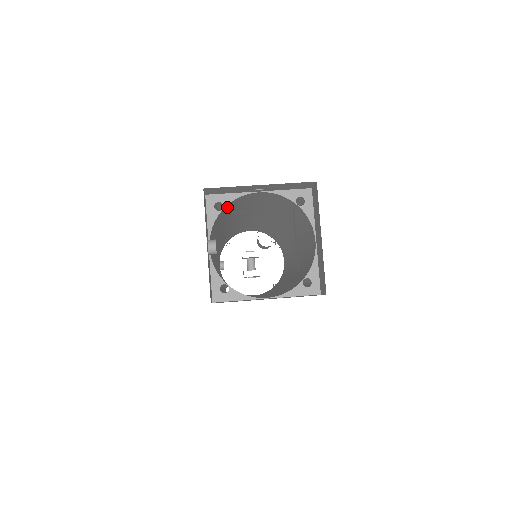
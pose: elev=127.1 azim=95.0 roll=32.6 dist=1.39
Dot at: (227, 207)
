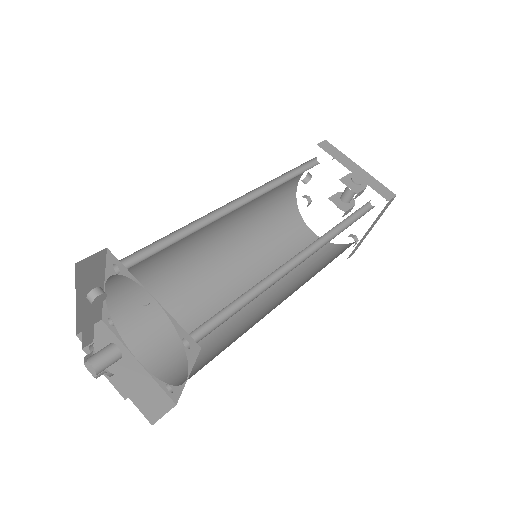
Dot at: occluded
